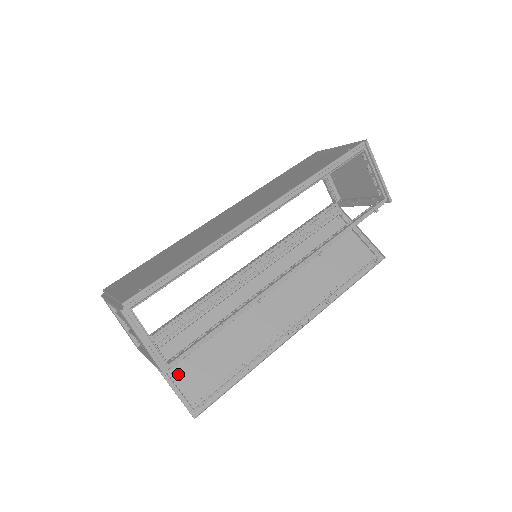
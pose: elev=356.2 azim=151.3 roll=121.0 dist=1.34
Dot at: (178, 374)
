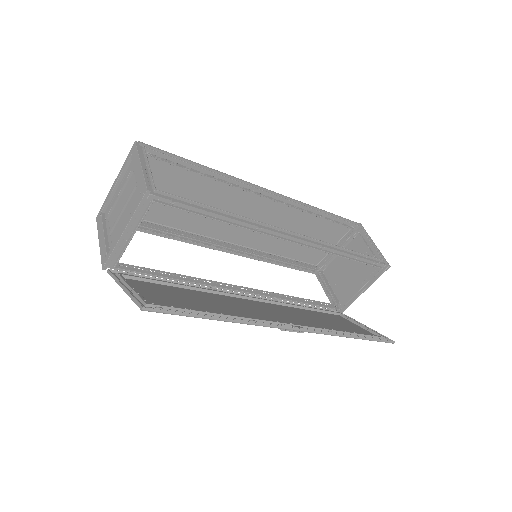
Dot at: (138, 291)
